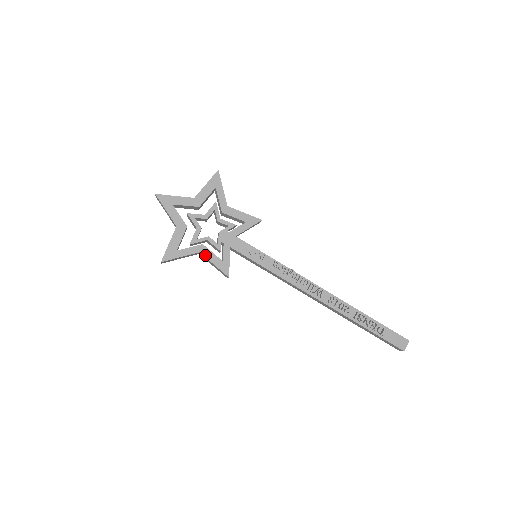
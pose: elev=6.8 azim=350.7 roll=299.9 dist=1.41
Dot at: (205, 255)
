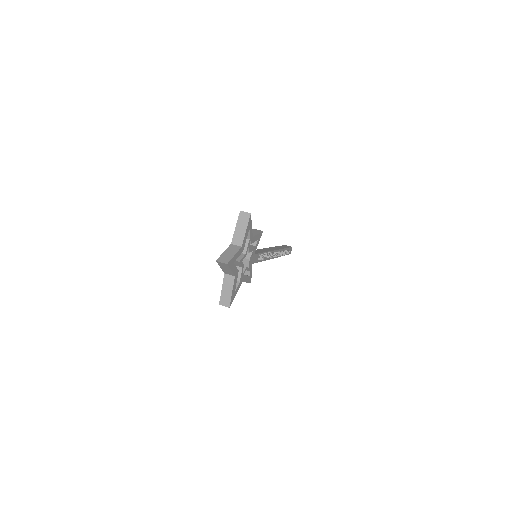
Dot at: (244, 281)
